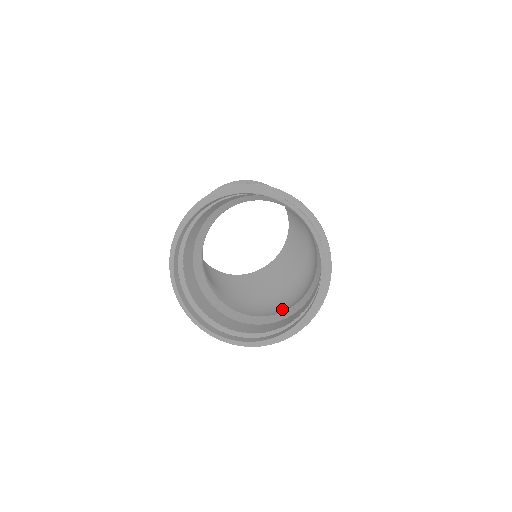
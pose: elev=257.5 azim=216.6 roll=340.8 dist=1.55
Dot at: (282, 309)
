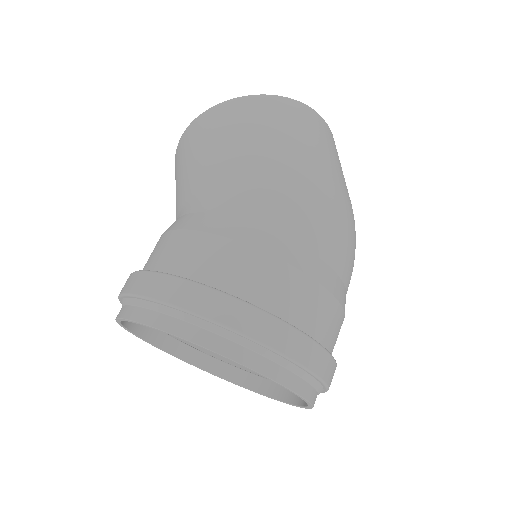
Dot at: occluded
